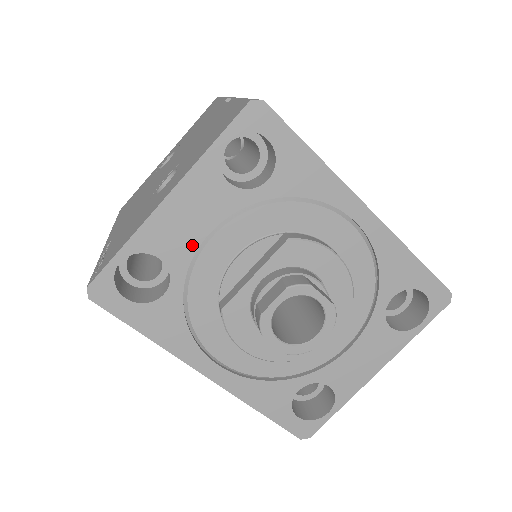
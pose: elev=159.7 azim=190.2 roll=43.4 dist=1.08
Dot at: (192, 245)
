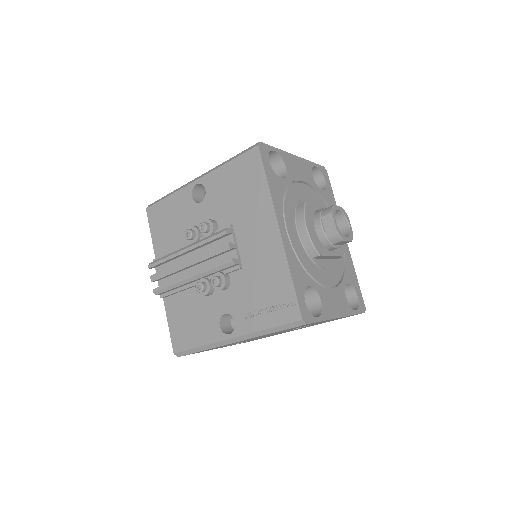
Dot at: (296, 177)
